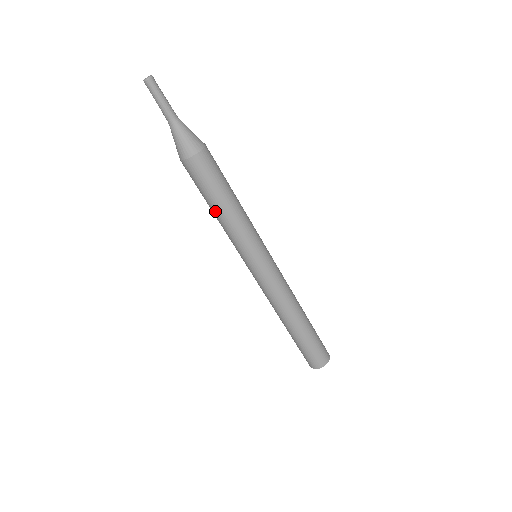
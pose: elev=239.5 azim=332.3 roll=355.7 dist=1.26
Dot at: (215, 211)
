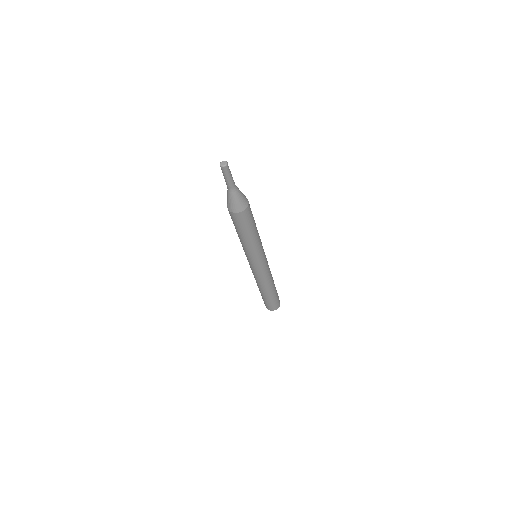
Dot at: (242, 238)
